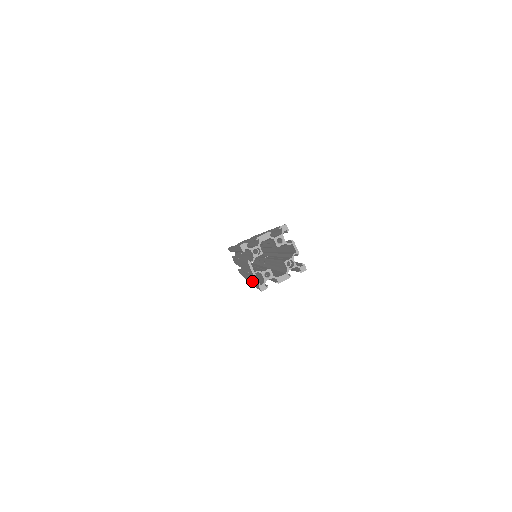
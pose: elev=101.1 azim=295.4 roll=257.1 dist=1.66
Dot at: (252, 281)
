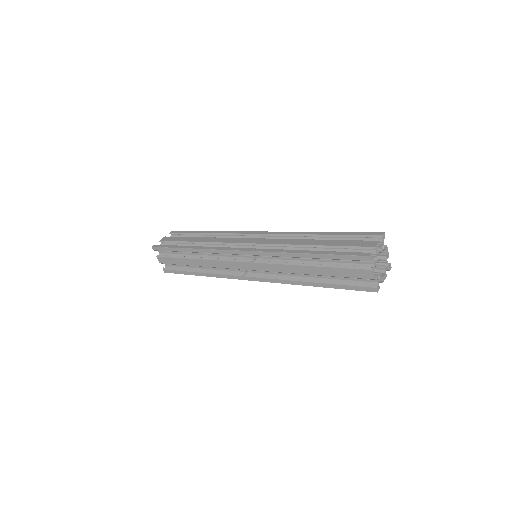
Dot at: (323, 283)
